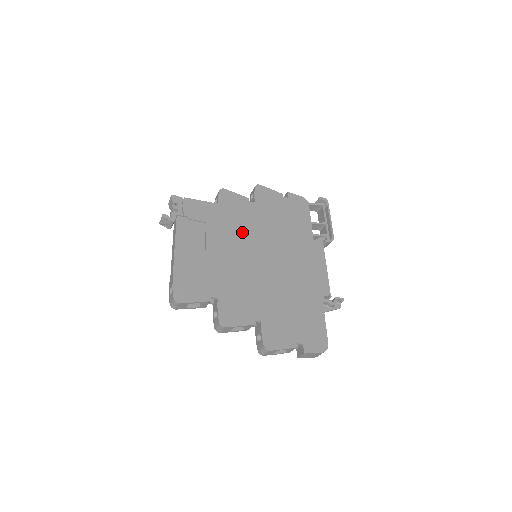
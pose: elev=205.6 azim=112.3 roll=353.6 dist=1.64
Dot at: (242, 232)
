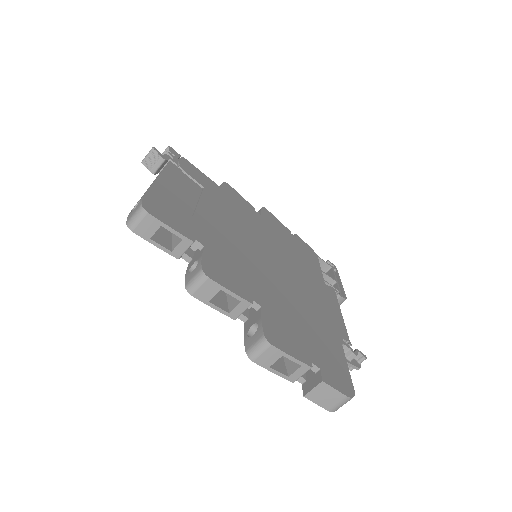
Dot at: (245, 222)
